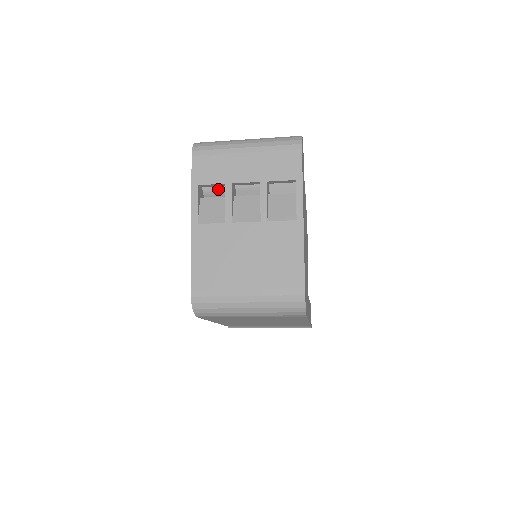
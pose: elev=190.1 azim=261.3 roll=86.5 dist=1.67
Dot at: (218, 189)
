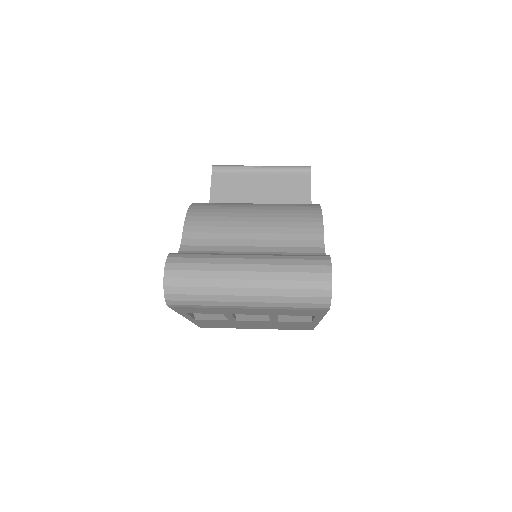
Dot at: occluded
